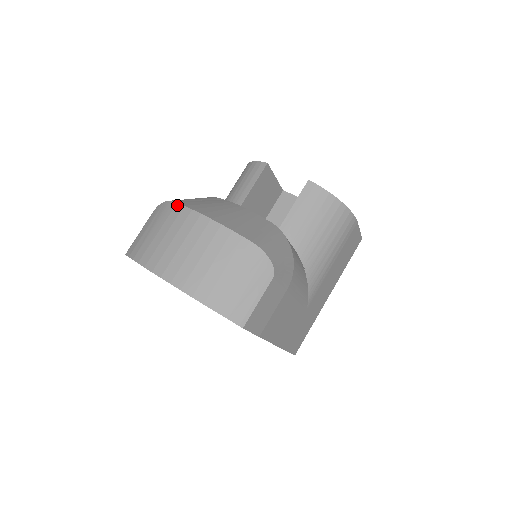
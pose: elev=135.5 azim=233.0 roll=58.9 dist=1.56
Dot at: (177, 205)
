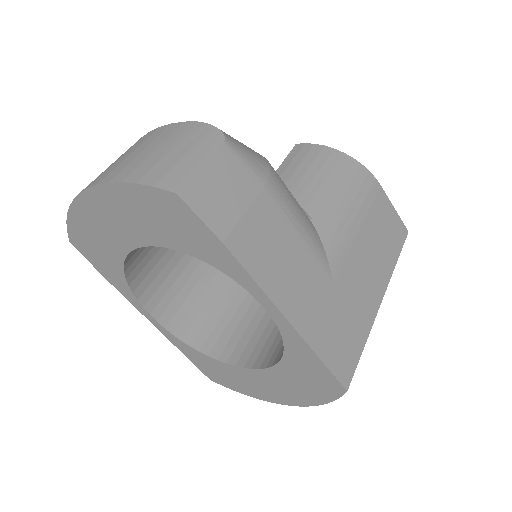
Dot at: occluded
